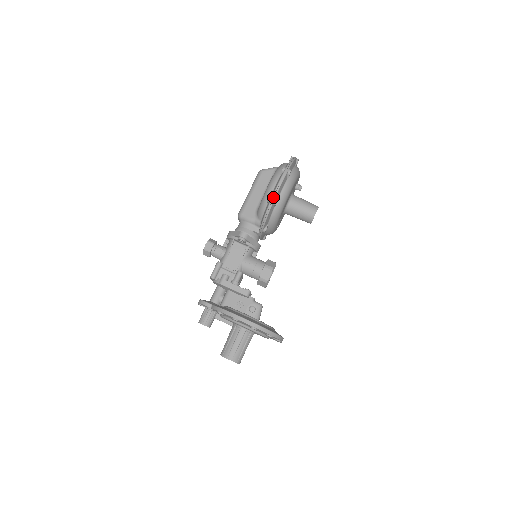
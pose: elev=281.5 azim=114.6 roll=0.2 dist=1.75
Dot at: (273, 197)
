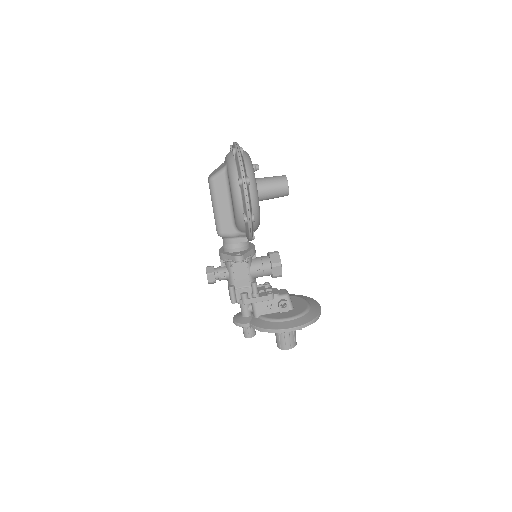
Dot at: (248, 217)
